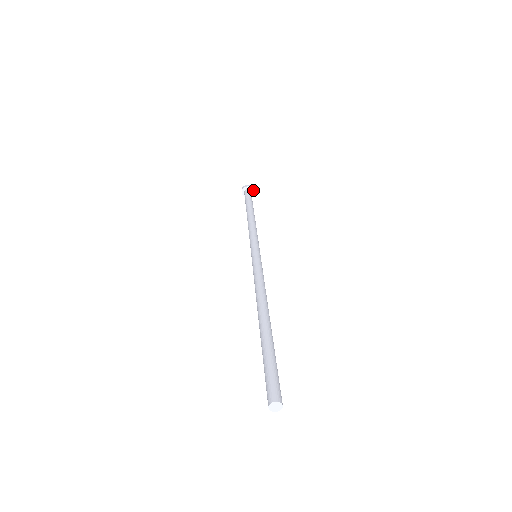
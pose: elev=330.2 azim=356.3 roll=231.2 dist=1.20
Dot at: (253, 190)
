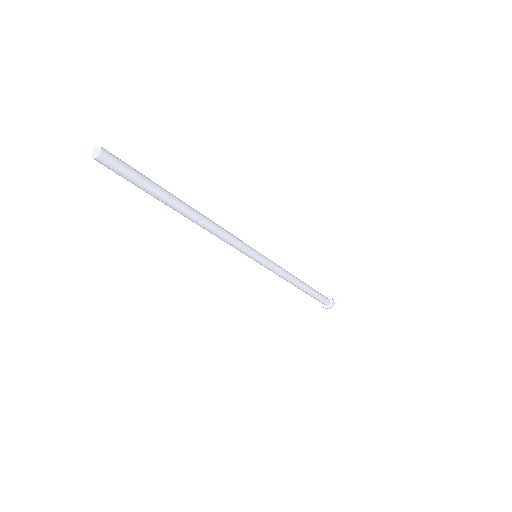
Dot at: (330, 297)
